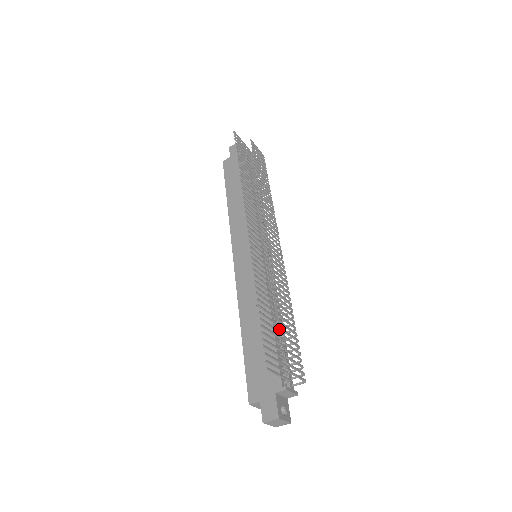
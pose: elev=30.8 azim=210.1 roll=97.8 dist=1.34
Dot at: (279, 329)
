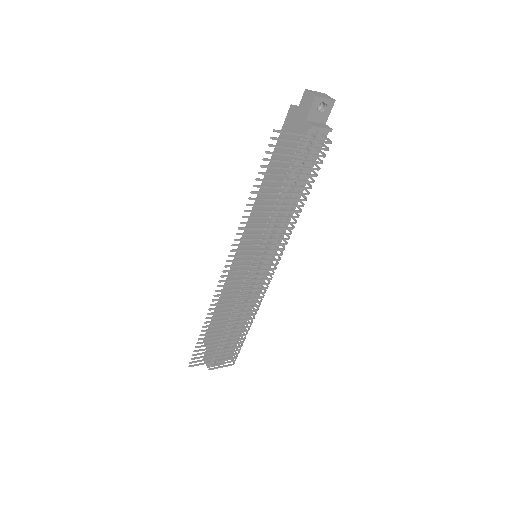
Dot at: occluded
